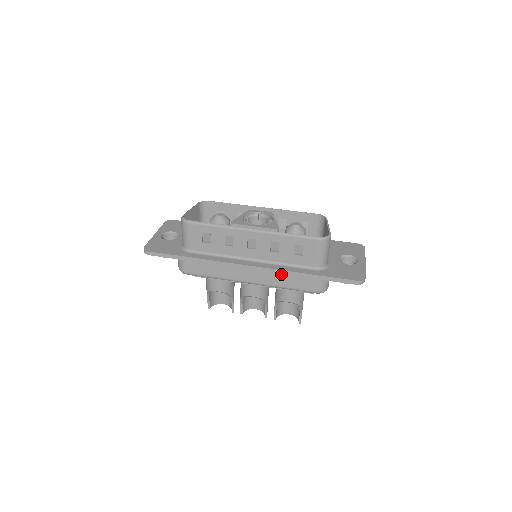
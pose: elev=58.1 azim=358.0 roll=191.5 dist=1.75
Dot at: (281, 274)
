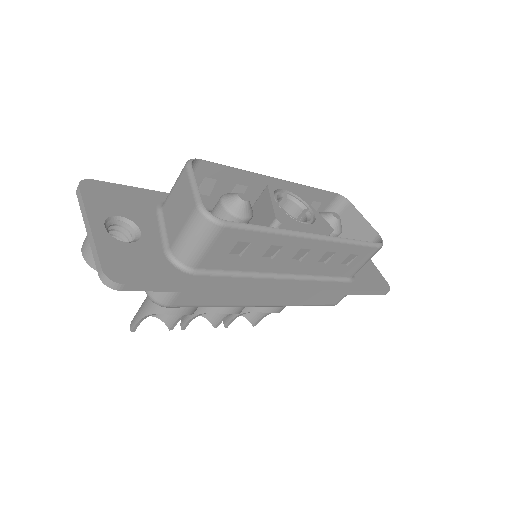
Dot at: occluded
